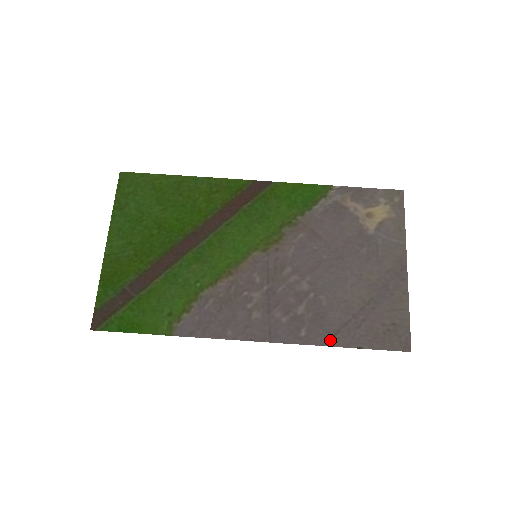
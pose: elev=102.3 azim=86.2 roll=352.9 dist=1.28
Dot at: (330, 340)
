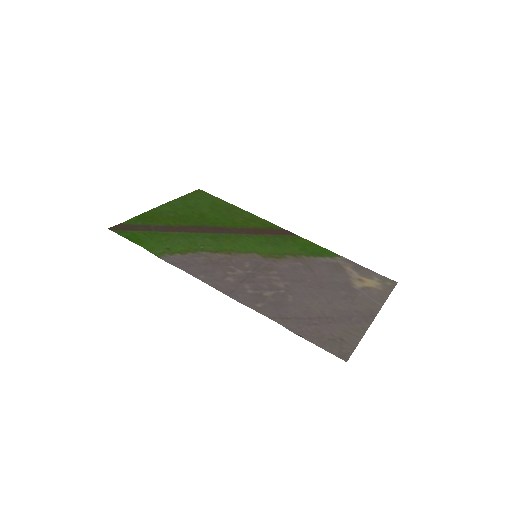
Dot at: (278, 319)
